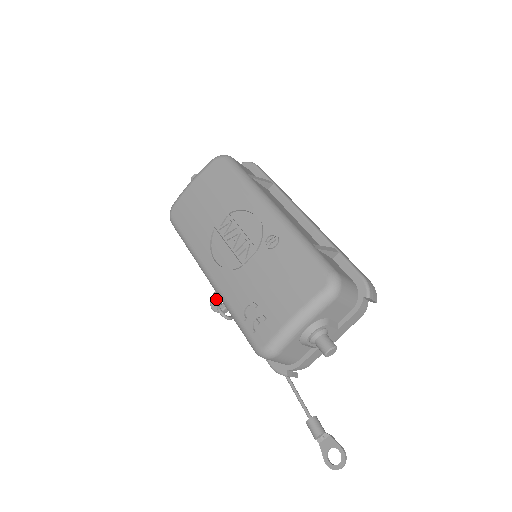
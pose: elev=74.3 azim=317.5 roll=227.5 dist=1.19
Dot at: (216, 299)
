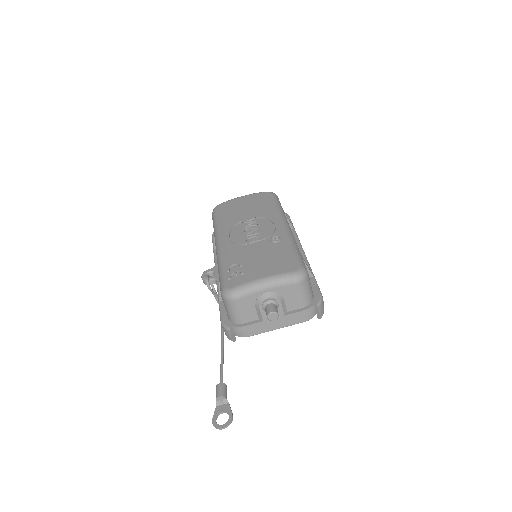
Dot at: (209, 273)
